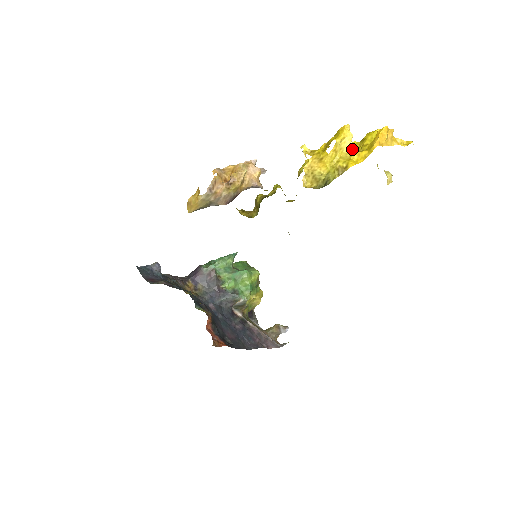
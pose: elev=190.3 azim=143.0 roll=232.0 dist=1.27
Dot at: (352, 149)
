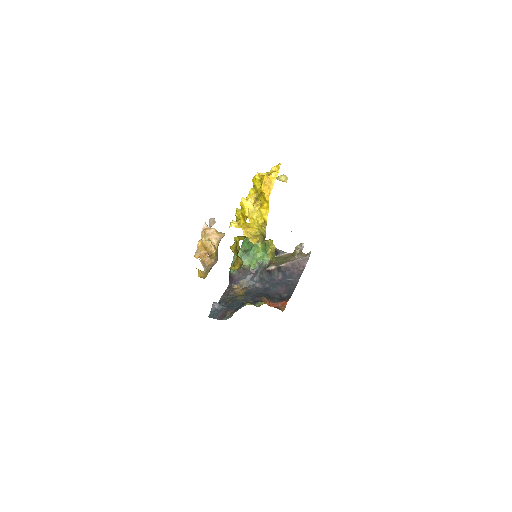
Dot at: (254, 198)
